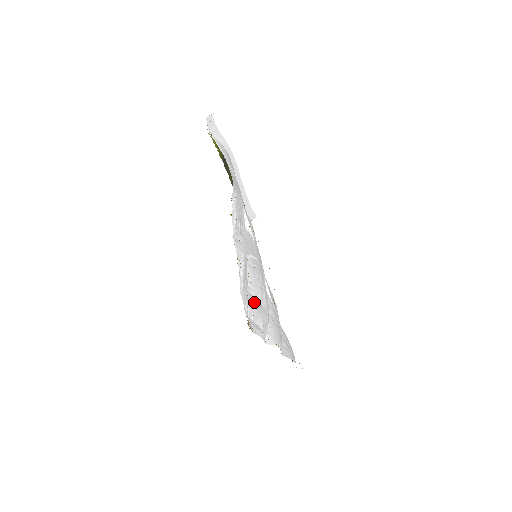
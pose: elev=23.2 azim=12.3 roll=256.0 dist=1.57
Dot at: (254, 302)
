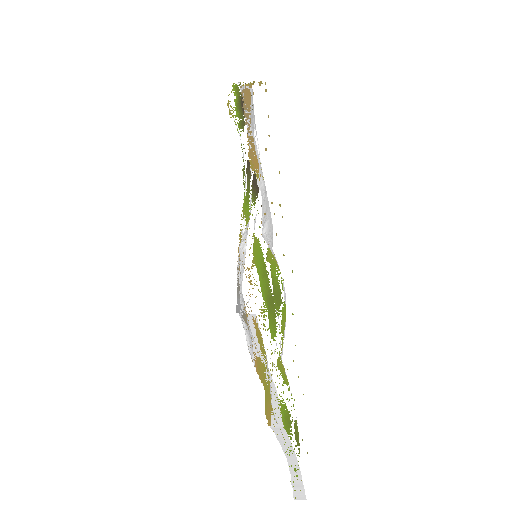
Dot at: occluded
